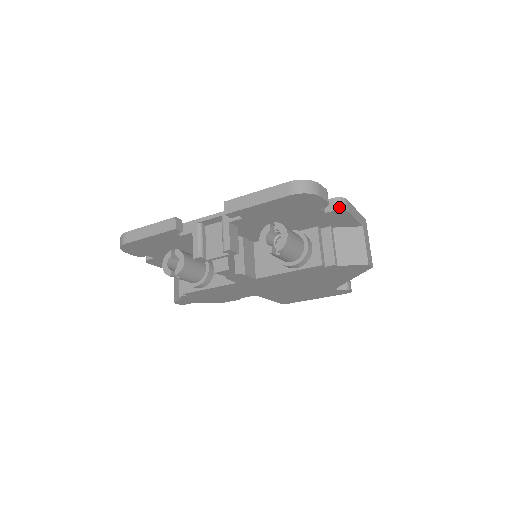
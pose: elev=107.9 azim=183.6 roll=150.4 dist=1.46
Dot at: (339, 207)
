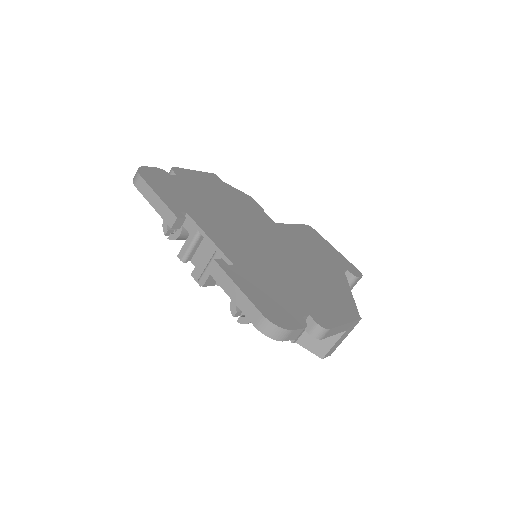
Dot at: (314, 334)
